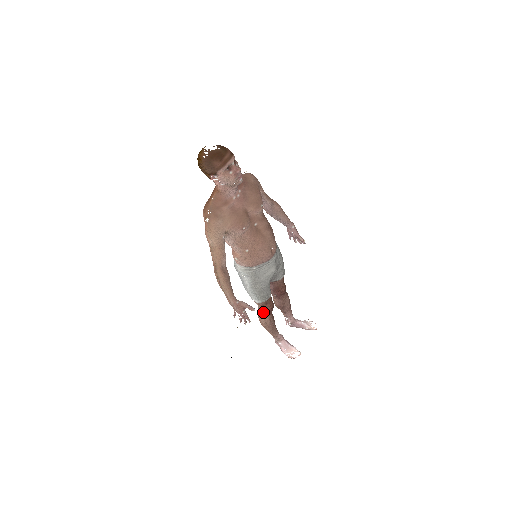
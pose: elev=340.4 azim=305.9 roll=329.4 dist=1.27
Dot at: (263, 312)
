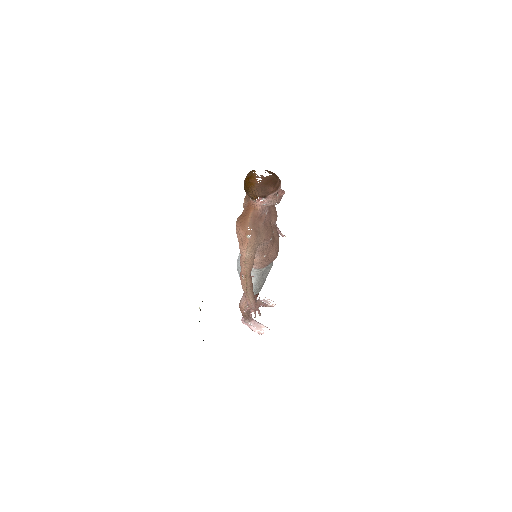
Dot at: occluded
